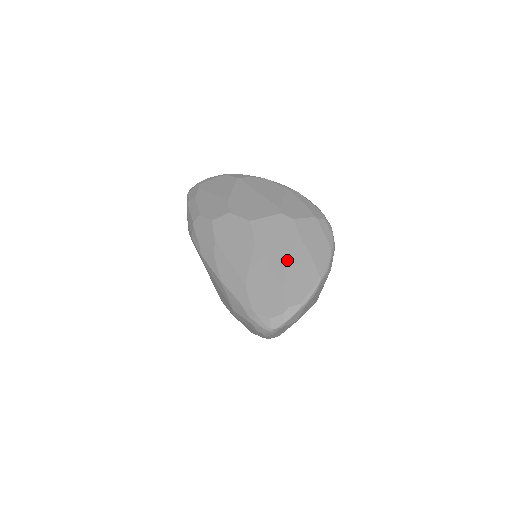
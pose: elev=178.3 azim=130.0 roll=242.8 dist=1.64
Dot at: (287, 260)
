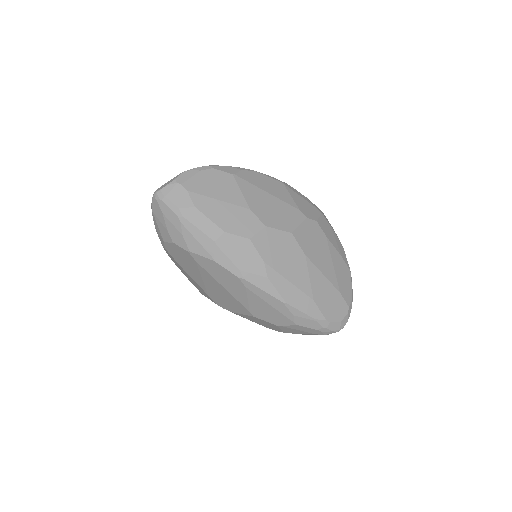
Dot at: (331, 265)
